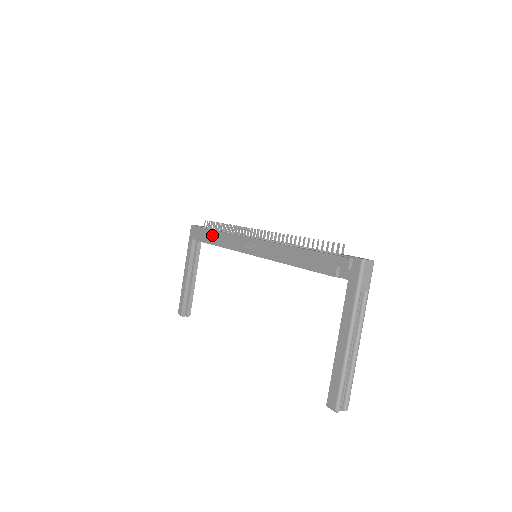
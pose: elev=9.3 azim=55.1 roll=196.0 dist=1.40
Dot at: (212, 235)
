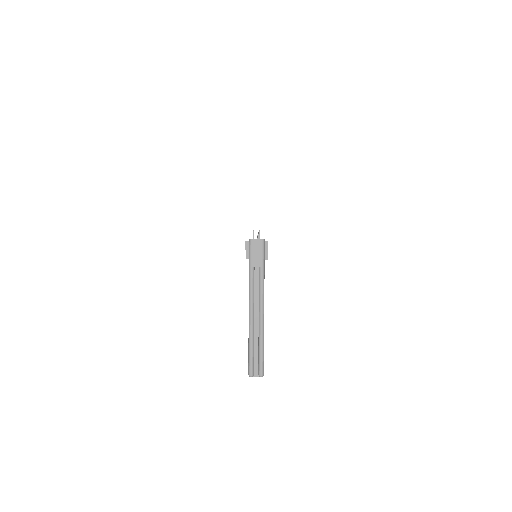
Dot at: occluded
